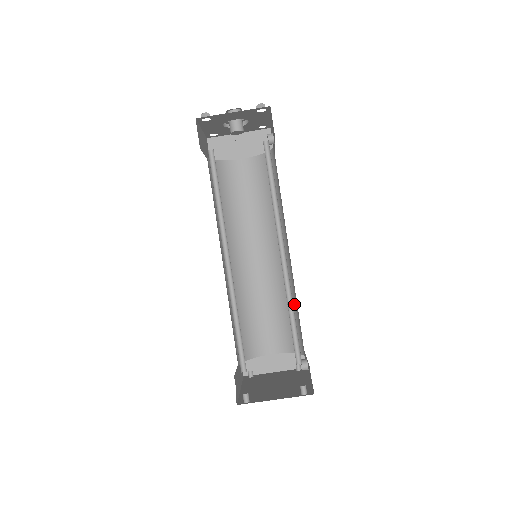
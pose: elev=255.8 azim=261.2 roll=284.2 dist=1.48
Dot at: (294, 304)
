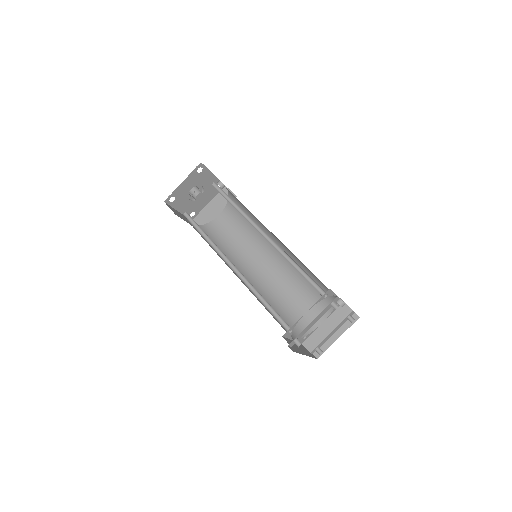
Dot at: (306, 270)
